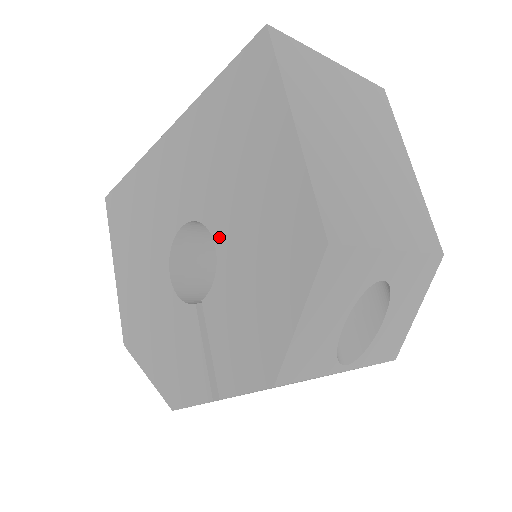
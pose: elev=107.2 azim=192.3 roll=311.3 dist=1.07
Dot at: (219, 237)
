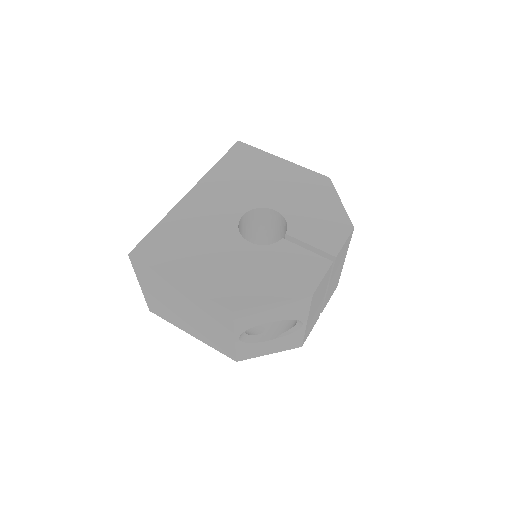
Dot at: (274, 206)
